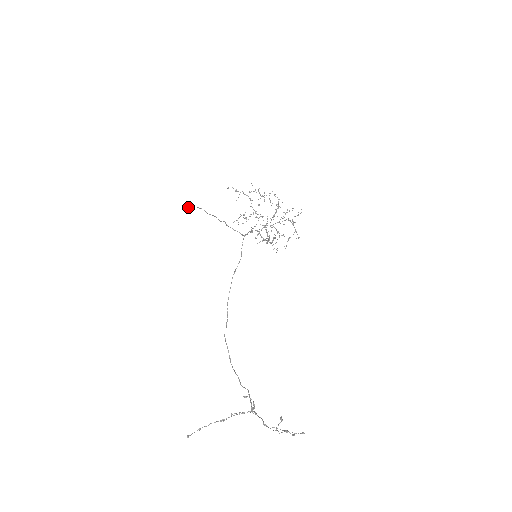
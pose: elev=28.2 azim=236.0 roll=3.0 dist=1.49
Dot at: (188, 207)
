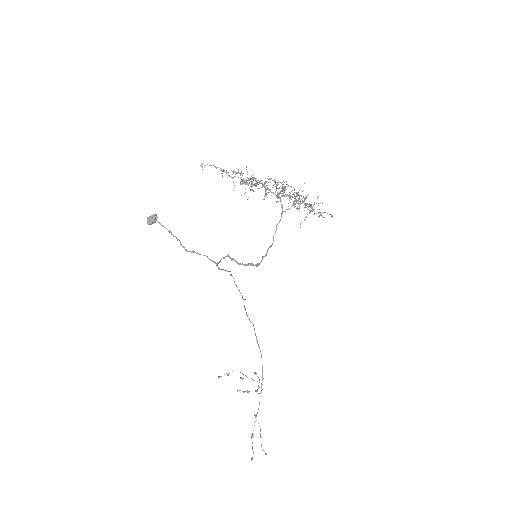
Dot at: (148, 223)
